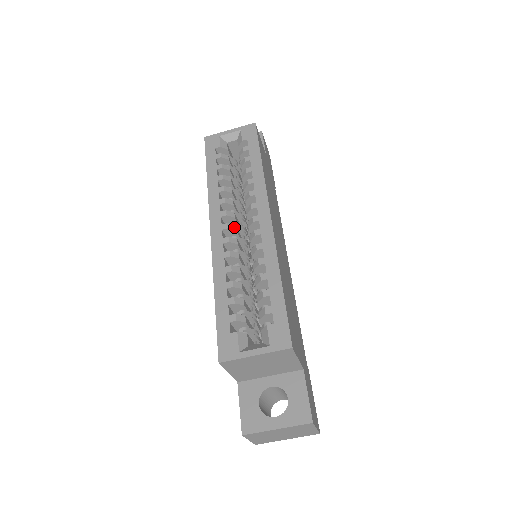
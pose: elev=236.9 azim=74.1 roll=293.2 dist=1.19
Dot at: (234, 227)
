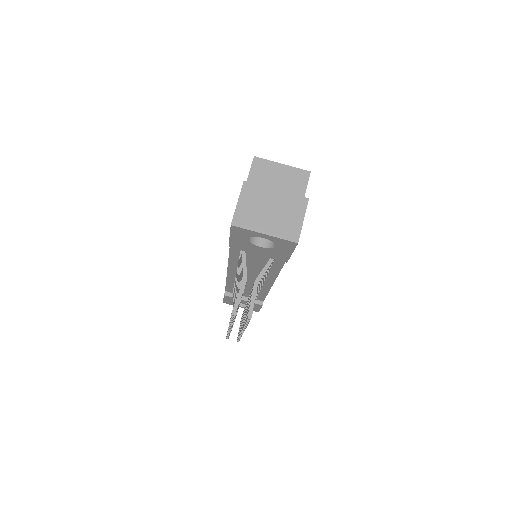
Dot at: occluded
